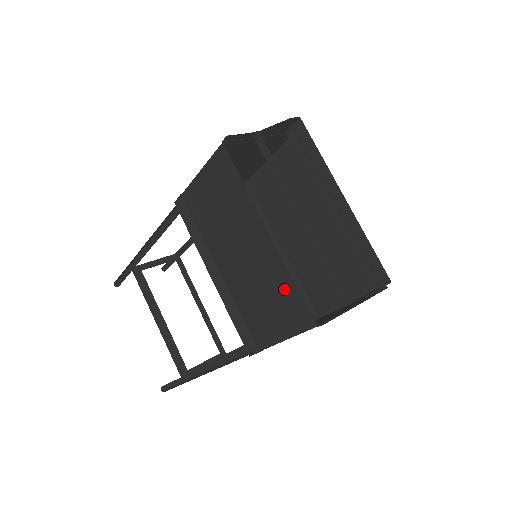
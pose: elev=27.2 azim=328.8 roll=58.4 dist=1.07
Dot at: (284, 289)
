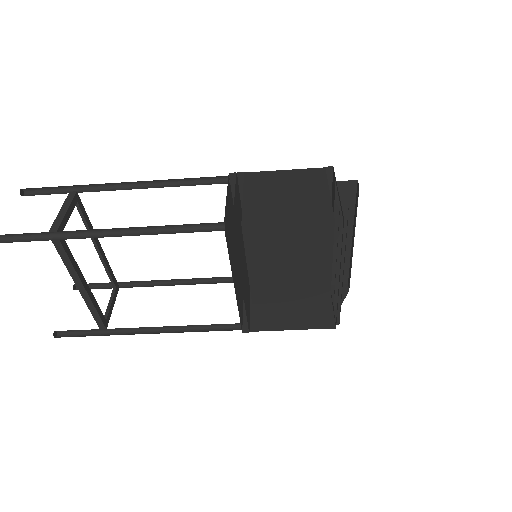
Dot at: (317, 309)
